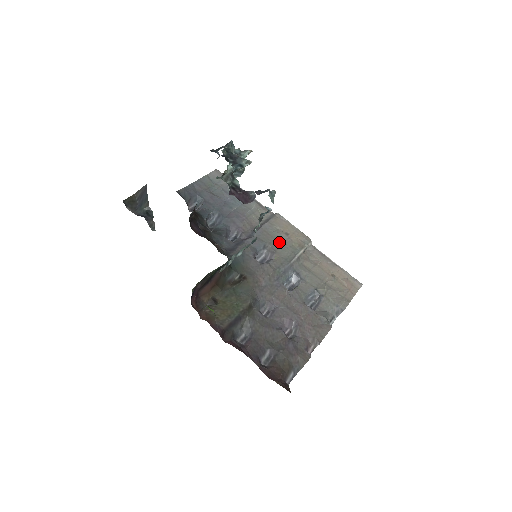
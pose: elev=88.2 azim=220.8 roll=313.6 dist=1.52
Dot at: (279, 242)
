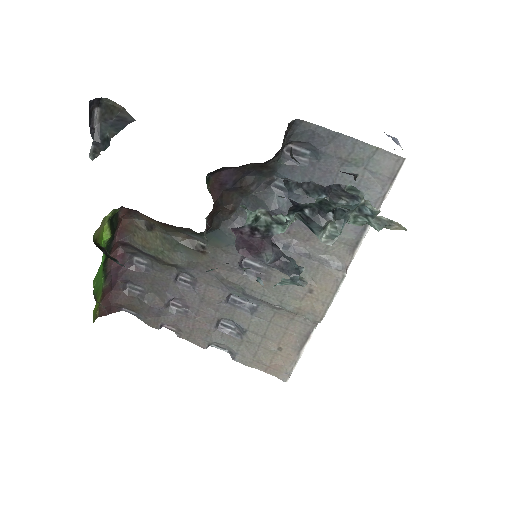
Dot at: occluded
